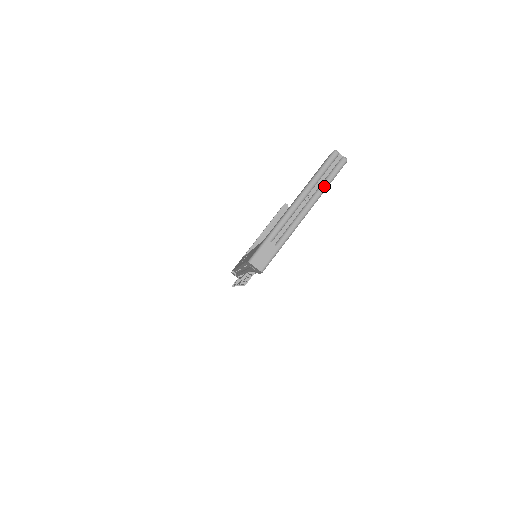
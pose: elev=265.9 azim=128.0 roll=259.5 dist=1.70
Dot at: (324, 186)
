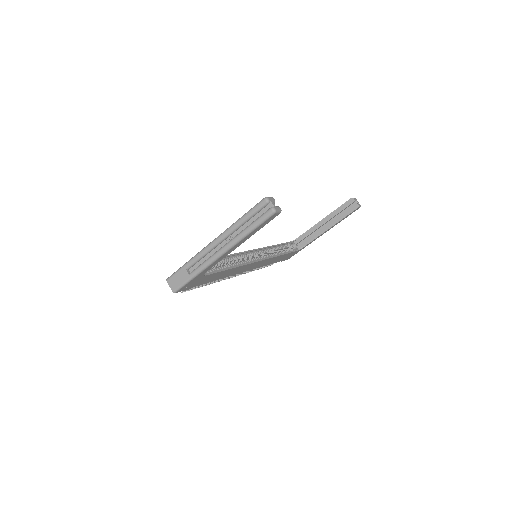
Dot at: (244, 233)
